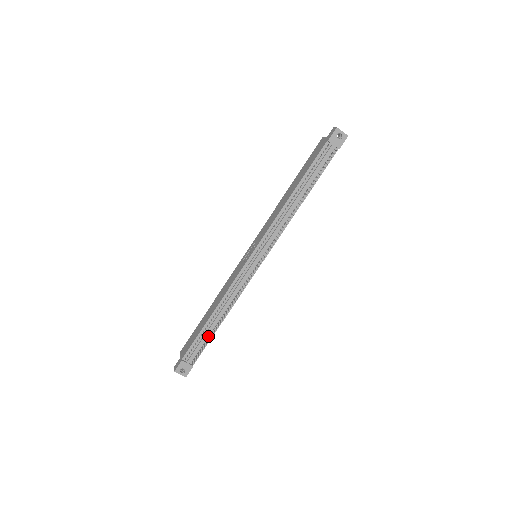
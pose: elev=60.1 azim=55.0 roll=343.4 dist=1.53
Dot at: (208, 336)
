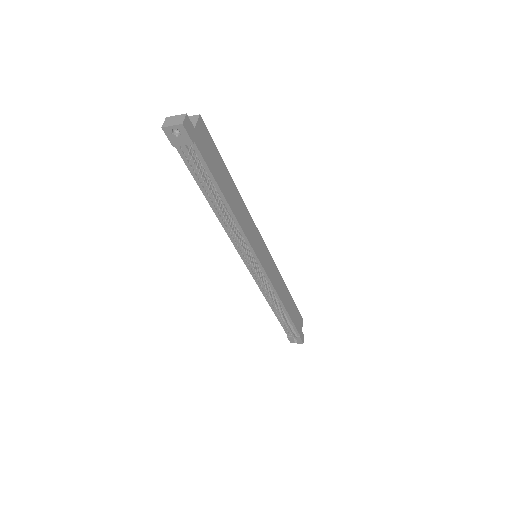
Dot at: (287, 319)
